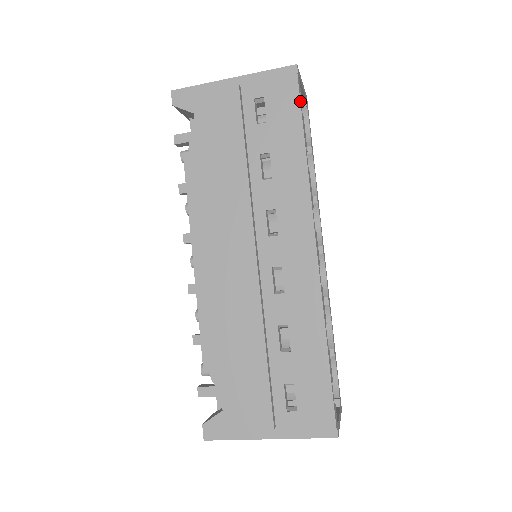
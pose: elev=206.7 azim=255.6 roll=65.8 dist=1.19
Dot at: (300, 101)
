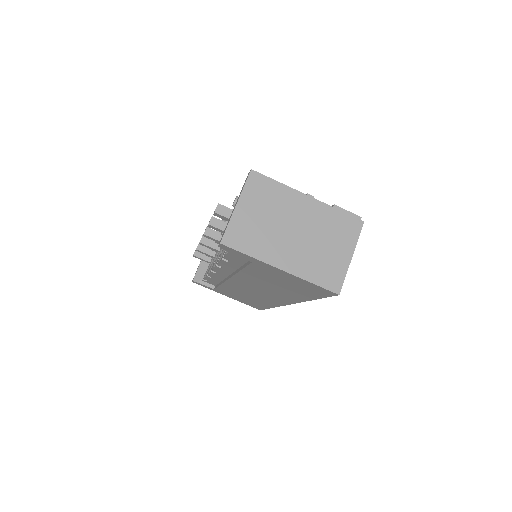
Dot at: occluded
